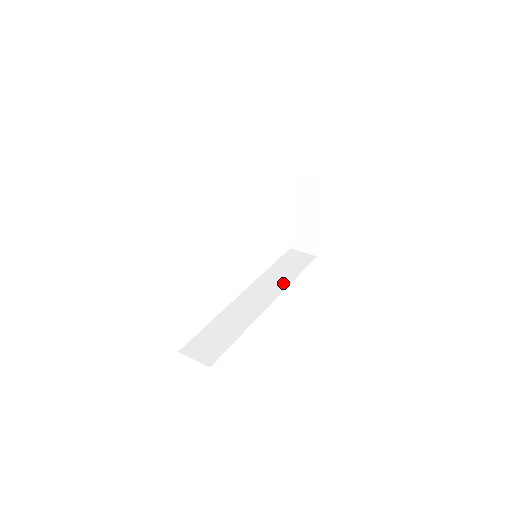
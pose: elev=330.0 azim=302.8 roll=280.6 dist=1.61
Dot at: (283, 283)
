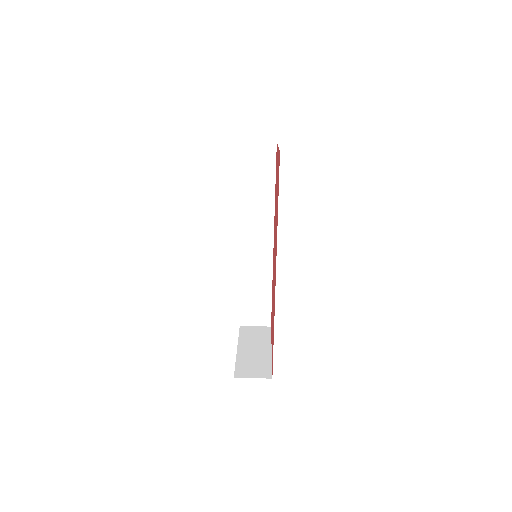
Dot at: (268, 209)
